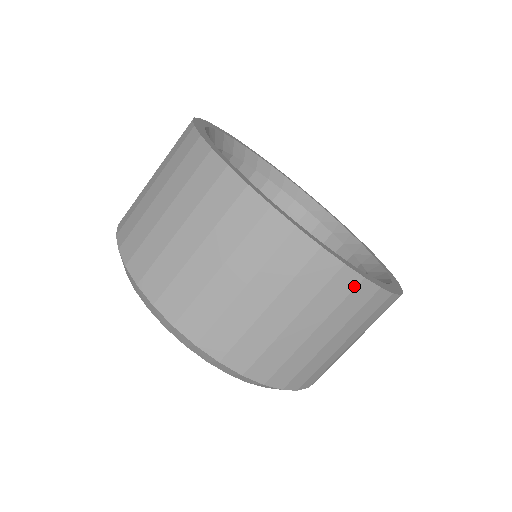
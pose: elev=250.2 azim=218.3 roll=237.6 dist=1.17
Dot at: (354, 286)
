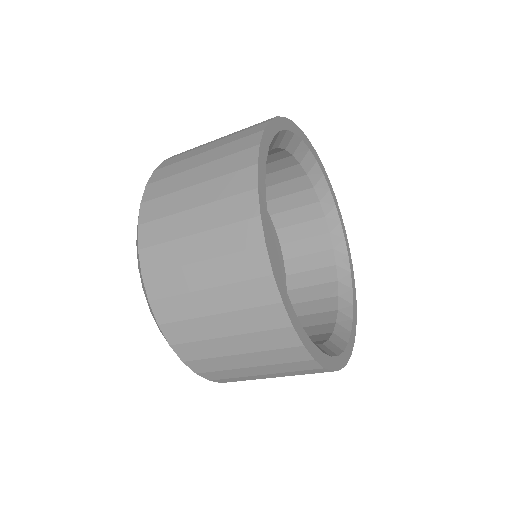
Dot at: (322, 372)
